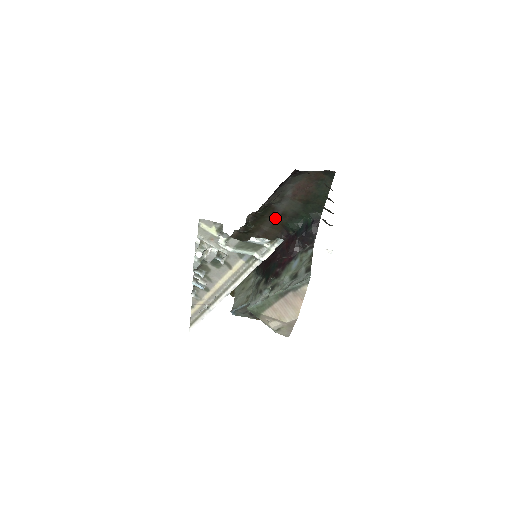
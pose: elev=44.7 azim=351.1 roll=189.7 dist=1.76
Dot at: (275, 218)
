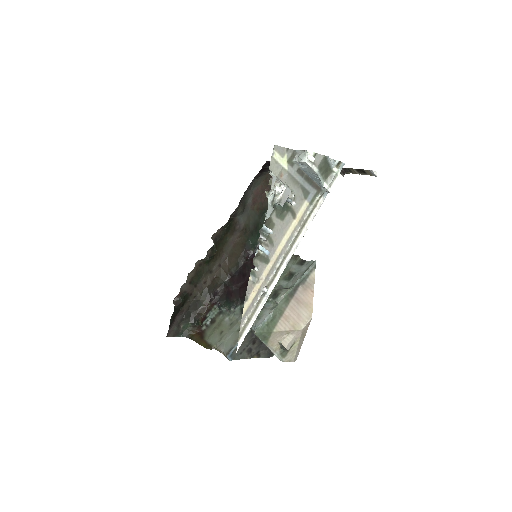
Dot at: (236, 236)
